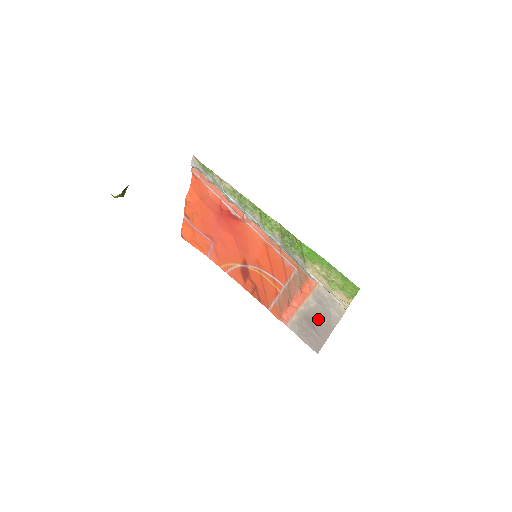
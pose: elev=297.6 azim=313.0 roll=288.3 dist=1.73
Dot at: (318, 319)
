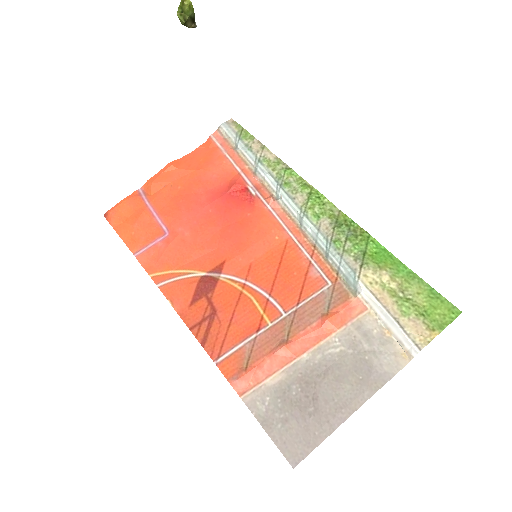
Dot at: (336, 379)
